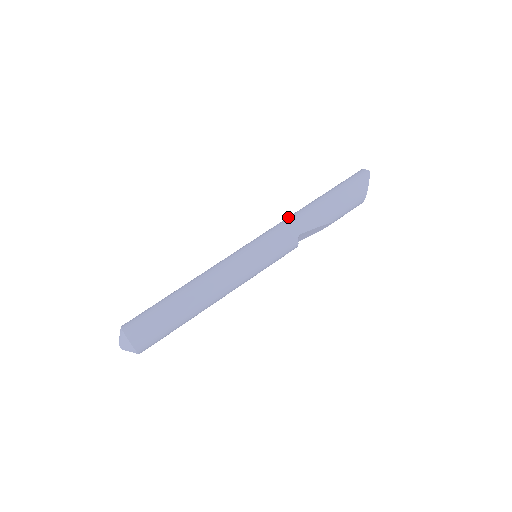
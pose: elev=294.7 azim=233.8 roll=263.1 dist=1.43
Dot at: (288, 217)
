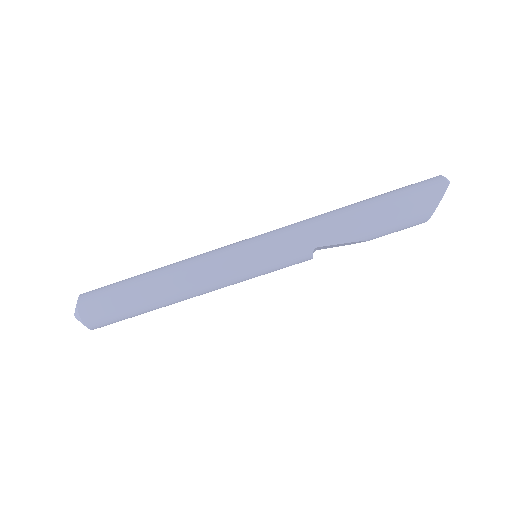
Dot at: (311, 218)
